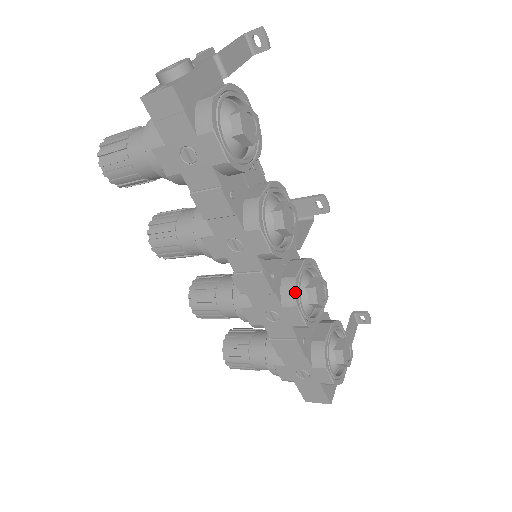
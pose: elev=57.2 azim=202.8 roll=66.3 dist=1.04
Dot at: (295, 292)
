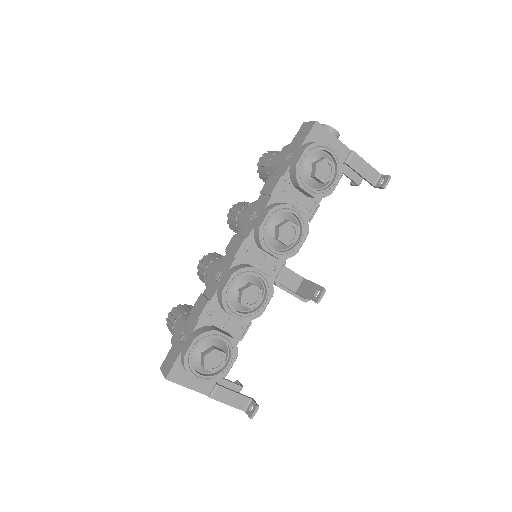
Dot at: (242, 268)
